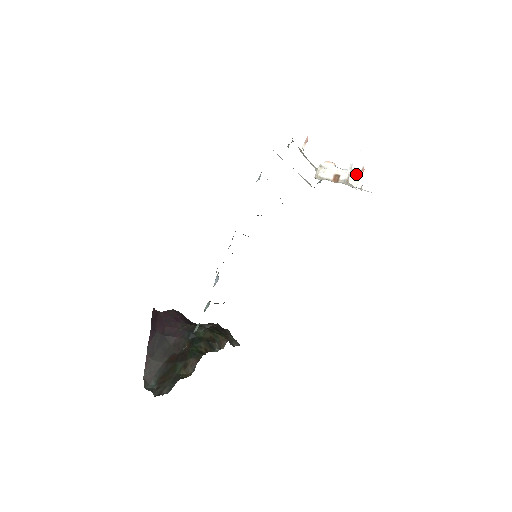
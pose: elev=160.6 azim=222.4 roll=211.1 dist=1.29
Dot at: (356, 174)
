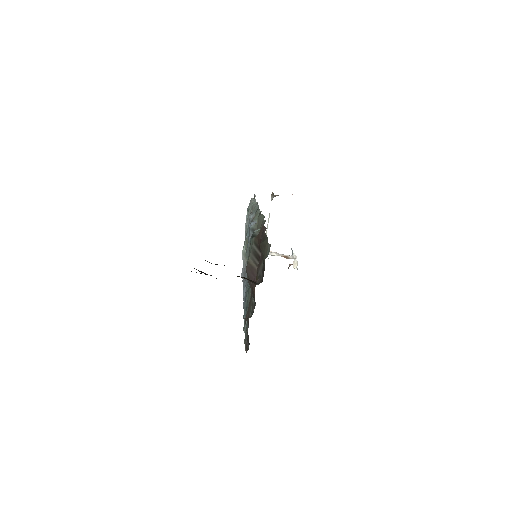
Dot at: (296, 263)
